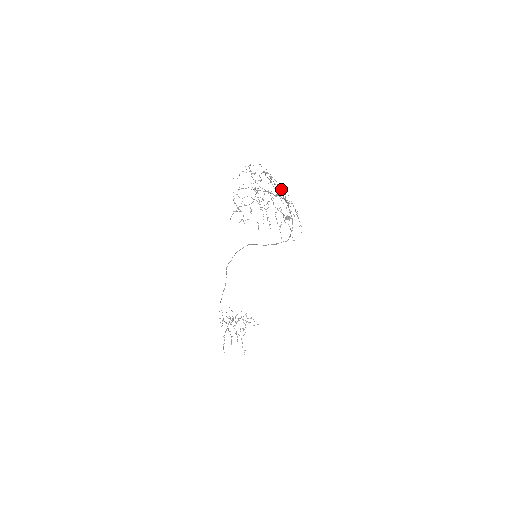
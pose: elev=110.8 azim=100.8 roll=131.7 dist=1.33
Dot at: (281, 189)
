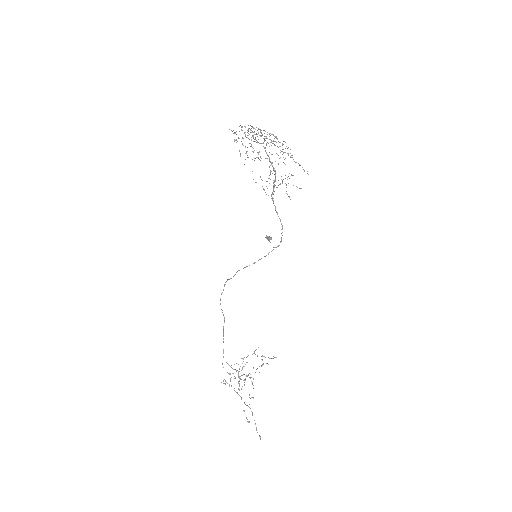
Dot at: occluded
